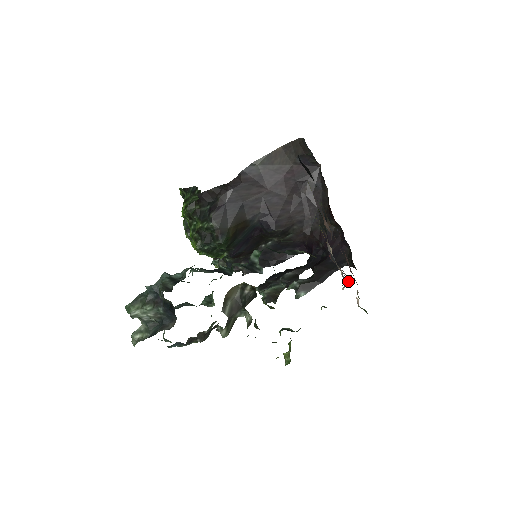
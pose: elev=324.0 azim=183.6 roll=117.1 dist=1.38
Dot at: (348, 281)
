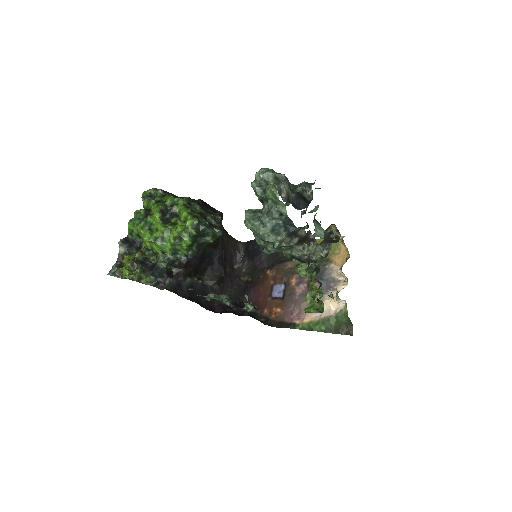
Dot at: (329, 297)
